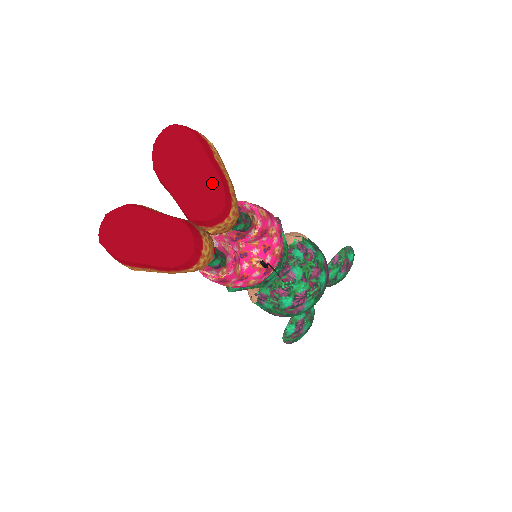
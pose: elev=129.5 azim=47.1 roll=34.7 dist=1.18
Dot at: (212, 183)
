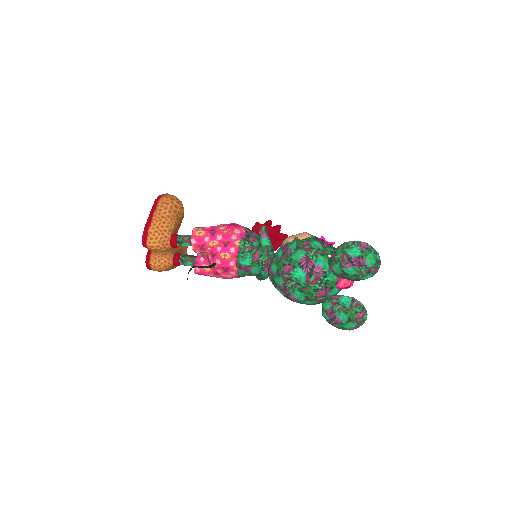
Dot at: occluded
